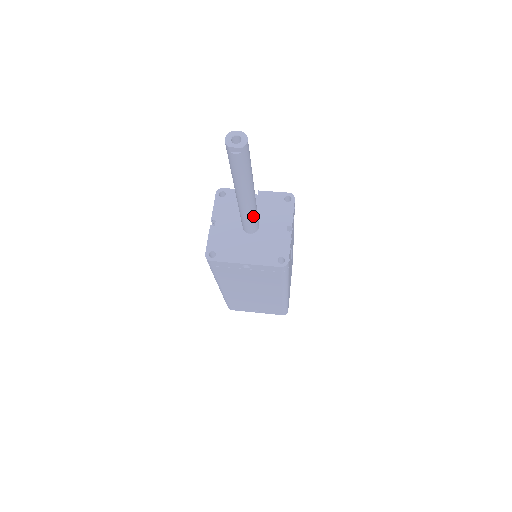
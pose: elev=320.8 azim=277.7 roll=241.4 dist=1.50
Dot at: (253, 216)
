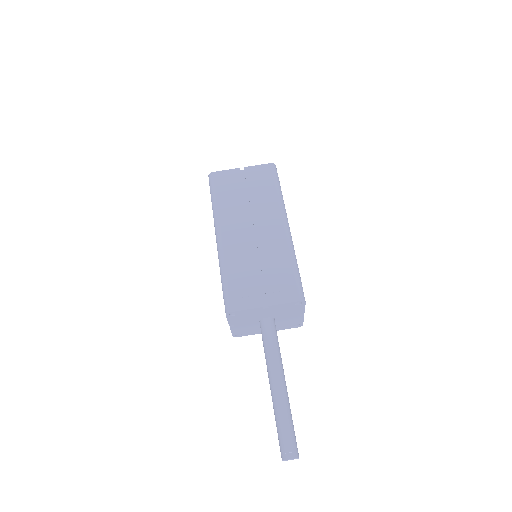
Dot at: occluded
